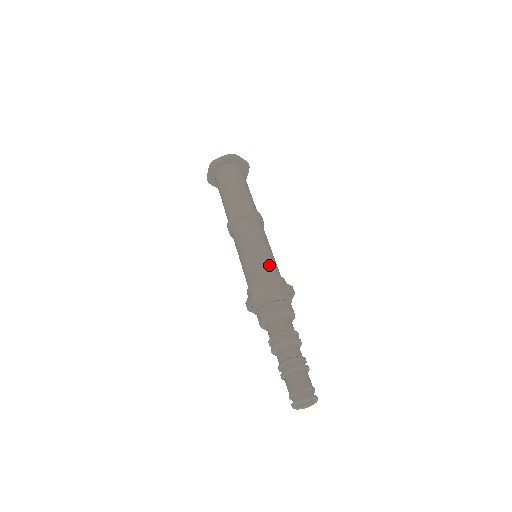
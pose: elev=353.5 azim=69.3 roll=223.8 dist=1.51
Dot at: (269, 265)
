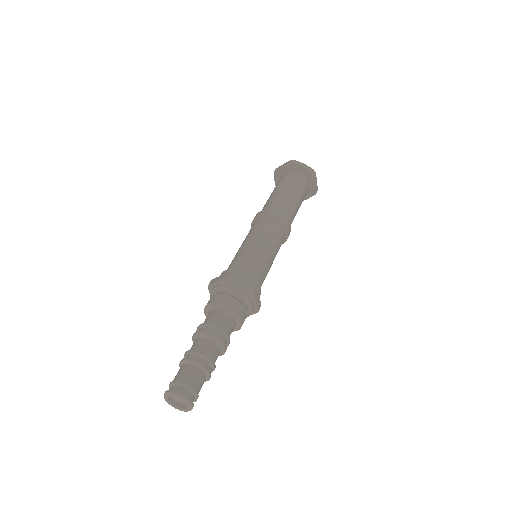
Dot at: (244, 261)
